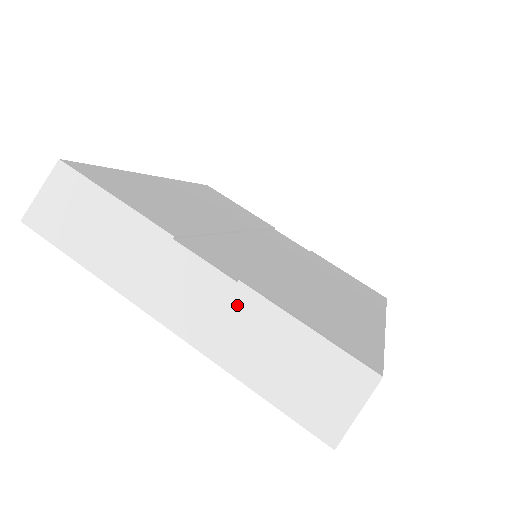
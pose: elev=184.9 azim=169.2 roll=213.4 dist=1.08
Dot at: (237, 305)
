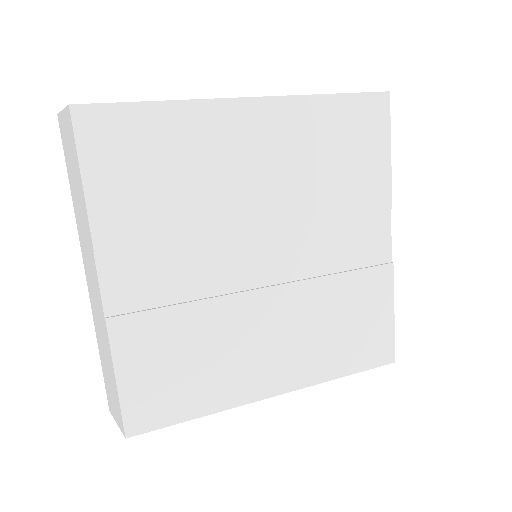
Dot at: (102, 323)
